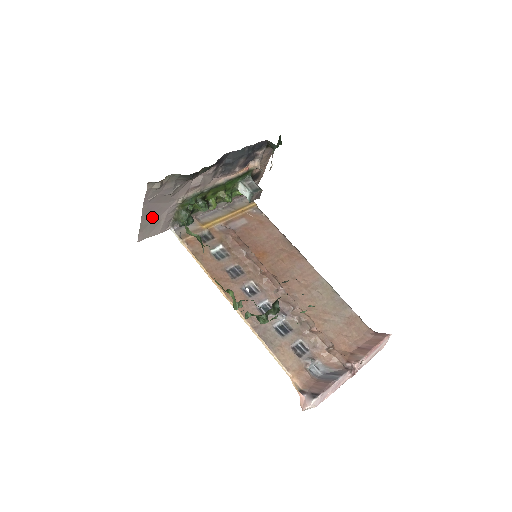
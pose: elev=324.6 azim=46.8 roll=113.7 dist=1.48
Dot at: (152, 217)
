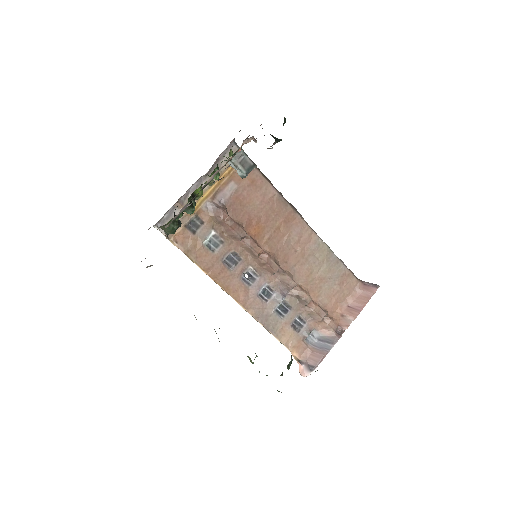
Dot at: occluded
